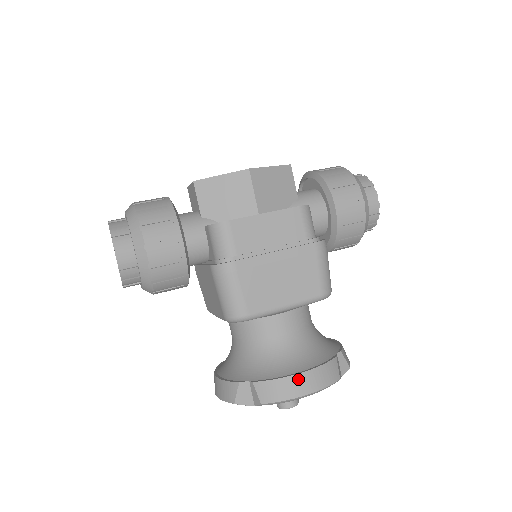
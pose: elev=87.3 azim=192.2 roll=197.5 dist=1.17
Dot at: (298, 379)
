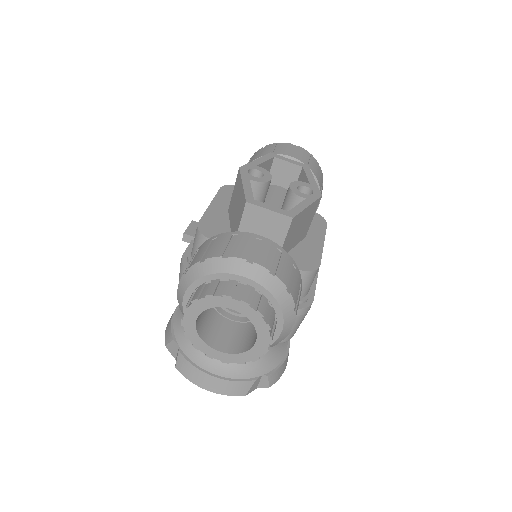
Dot at: occluded
